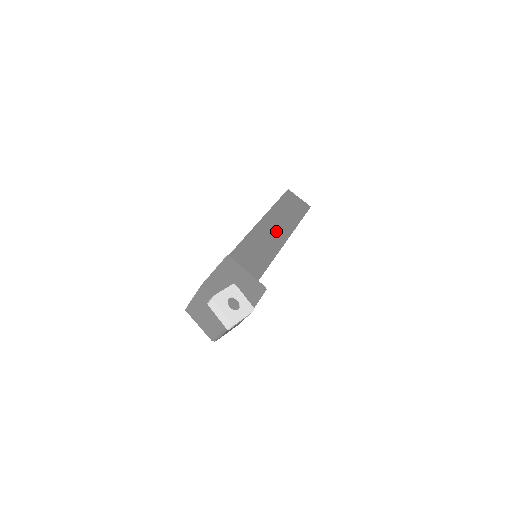
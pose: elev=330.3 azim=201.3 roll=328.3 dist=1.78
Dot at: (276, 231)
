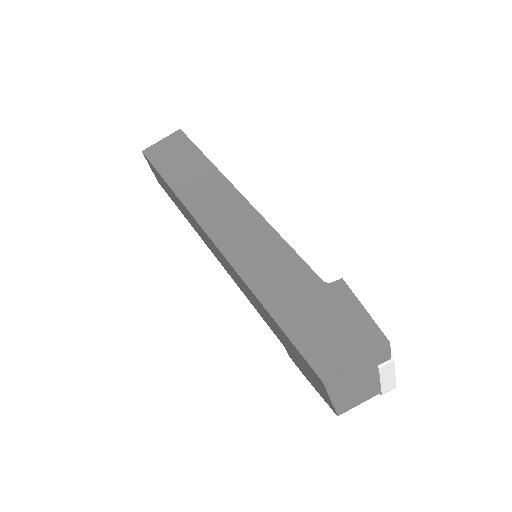
Dot at: occluded
